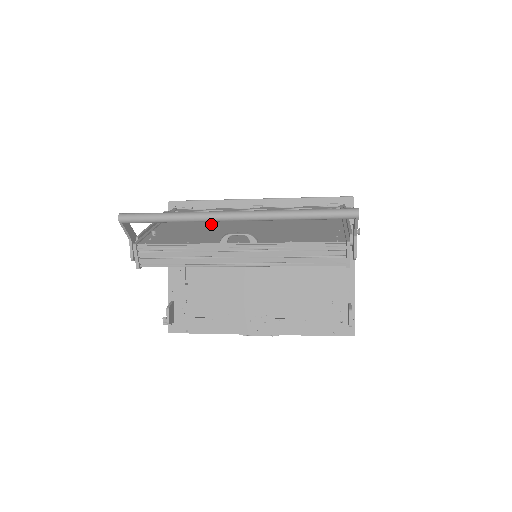
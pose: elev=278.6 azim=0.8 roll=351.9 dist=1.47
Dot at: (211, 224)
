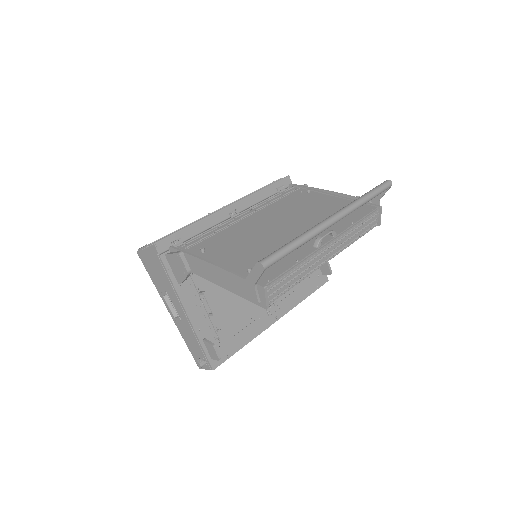
Dot at: (259, 241)
